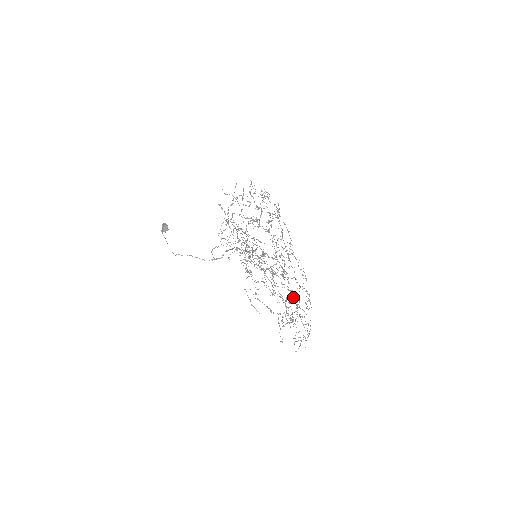
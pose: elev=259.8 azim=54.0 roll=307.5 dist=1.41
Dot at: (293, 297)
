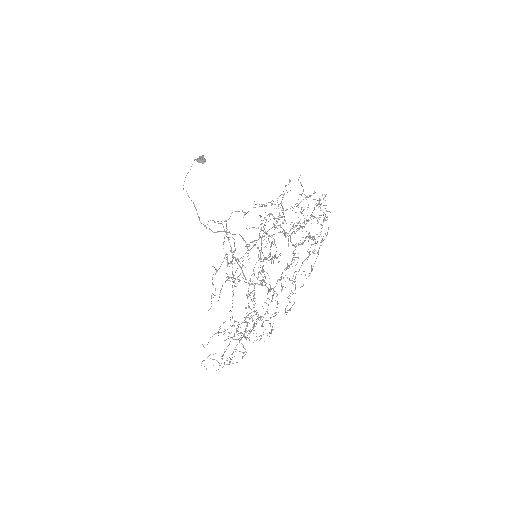
Dot at: occluded
